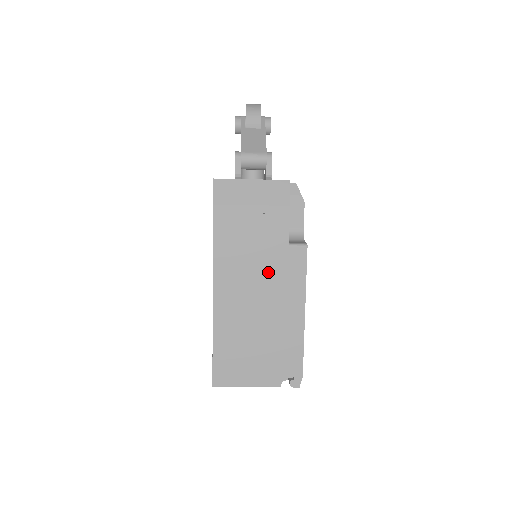
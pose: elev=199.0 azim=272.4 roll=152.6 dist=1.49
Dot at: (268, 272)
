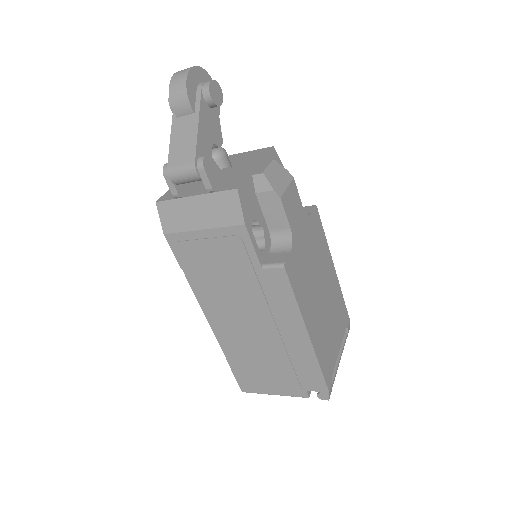
Dot at: (250, 297)
